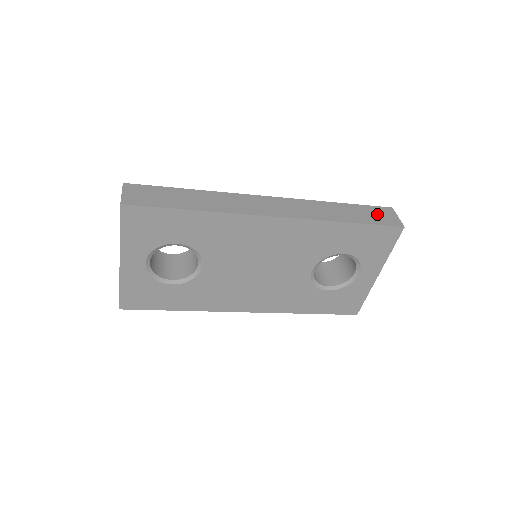
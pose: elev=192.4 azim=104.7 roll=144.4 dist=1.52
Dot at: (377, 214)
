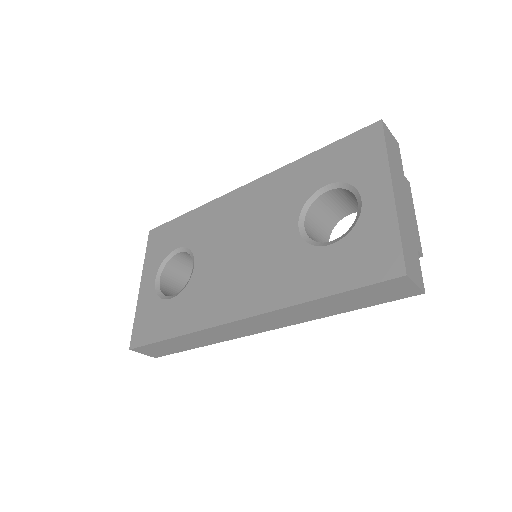
Dot at: occluded
